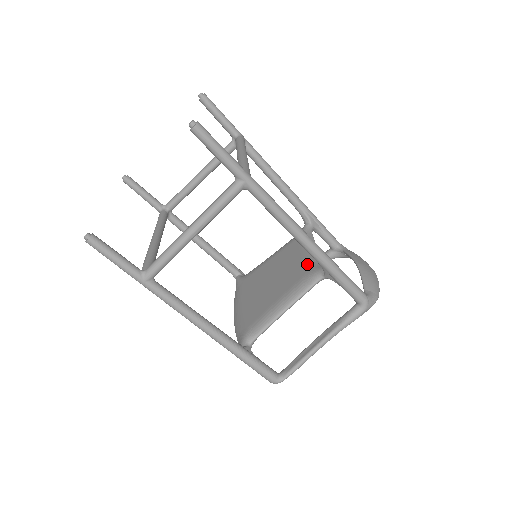
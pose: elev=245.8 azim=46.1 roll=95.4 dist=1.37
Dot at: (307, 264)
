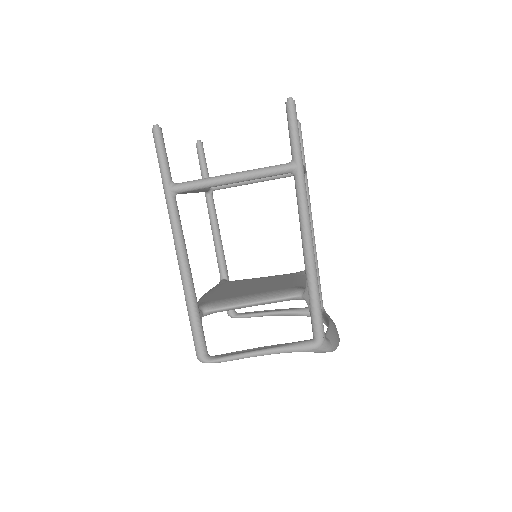
Dot at: (293, 284)
